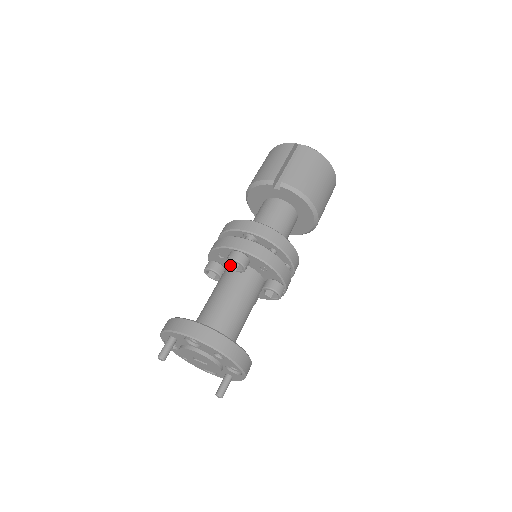
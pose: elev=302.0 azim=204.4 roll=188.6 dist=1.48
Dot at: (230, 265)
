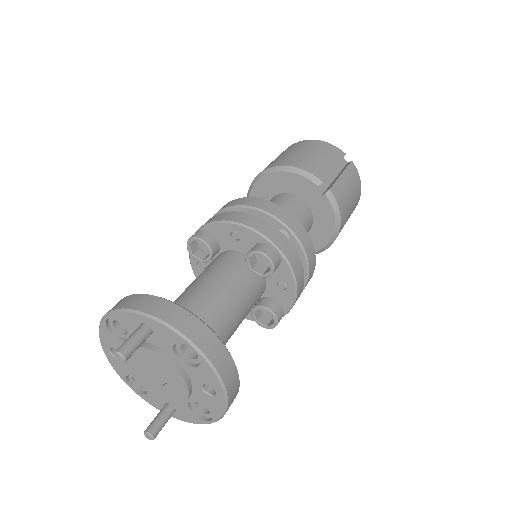
Dot at: (249, 258)
